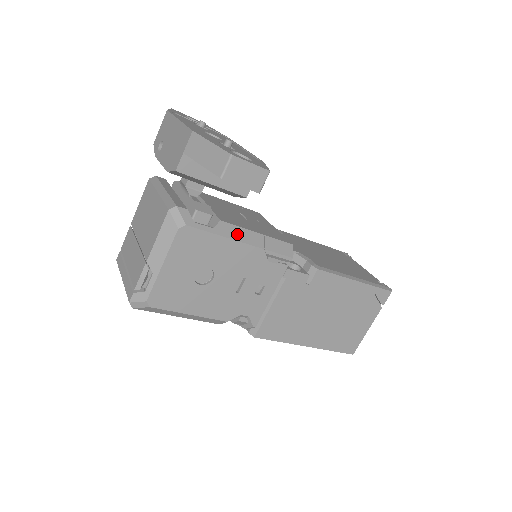
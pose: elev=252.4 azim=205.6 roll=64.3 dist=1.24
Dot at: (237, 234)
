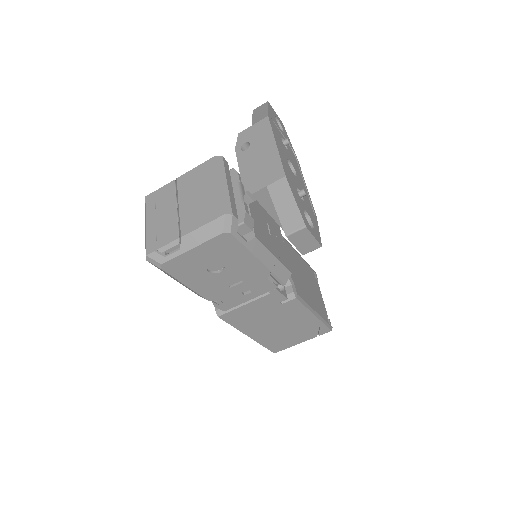
Dot at: (260, 253)
